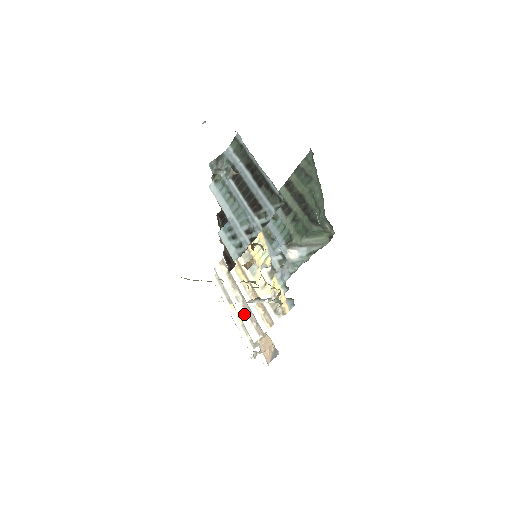
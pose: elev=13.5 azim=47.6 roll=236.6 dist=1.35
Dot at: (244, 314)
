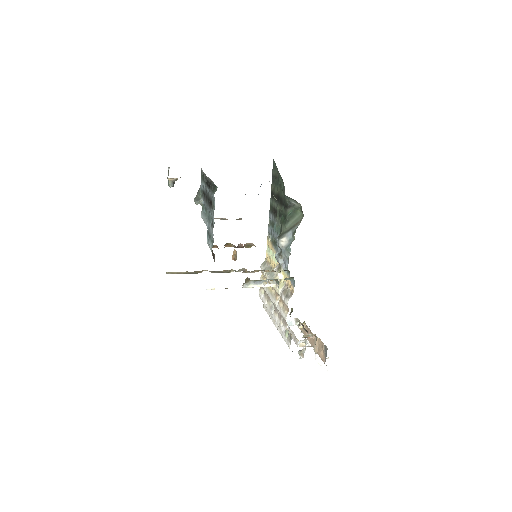
Dot at: (276, 316)
